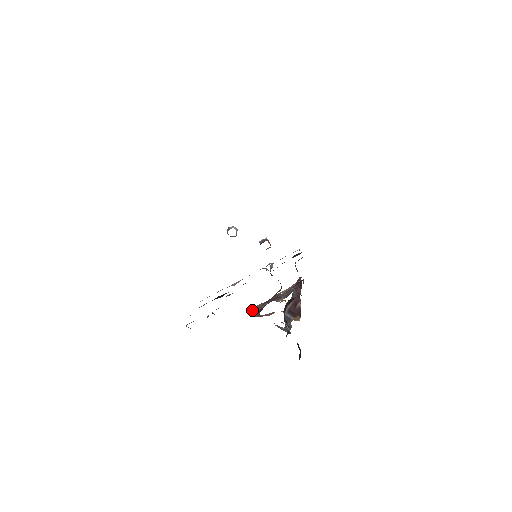
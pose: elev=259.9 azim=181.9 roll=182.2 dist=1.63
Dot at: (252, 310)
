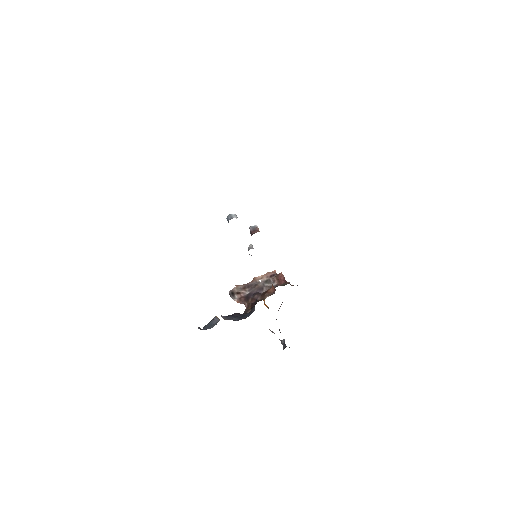
Dot at: (234, 293)
